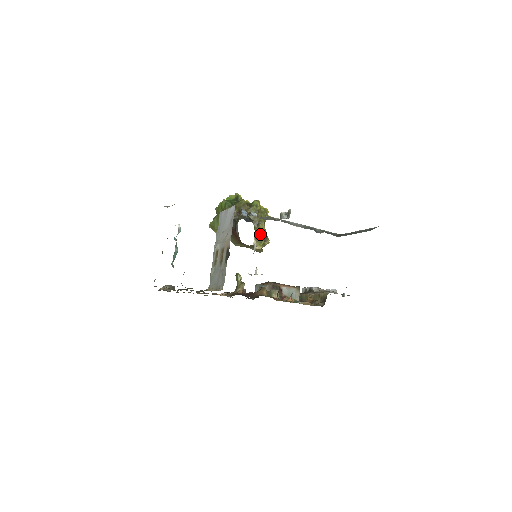
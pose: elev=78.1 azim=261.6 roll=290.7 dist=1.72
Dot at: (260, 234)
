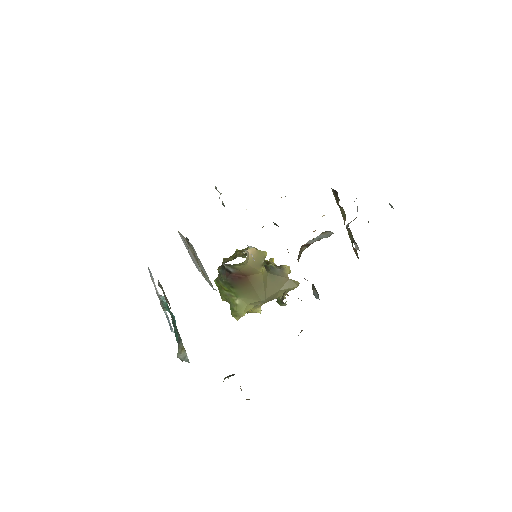
Dot at: occluded
